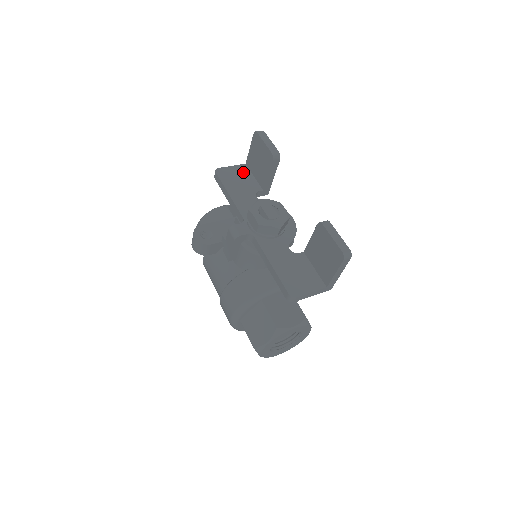
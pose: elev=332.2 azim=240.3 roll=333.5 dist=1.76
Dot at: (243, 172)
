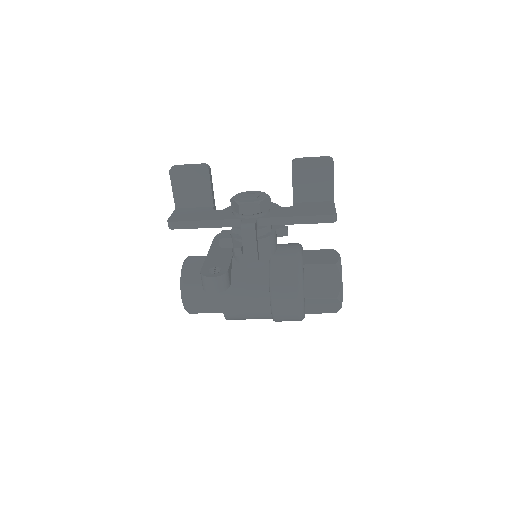
Dot at: (184, 211)
